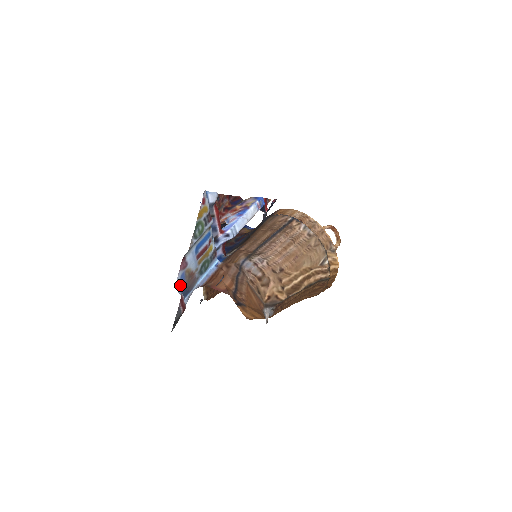
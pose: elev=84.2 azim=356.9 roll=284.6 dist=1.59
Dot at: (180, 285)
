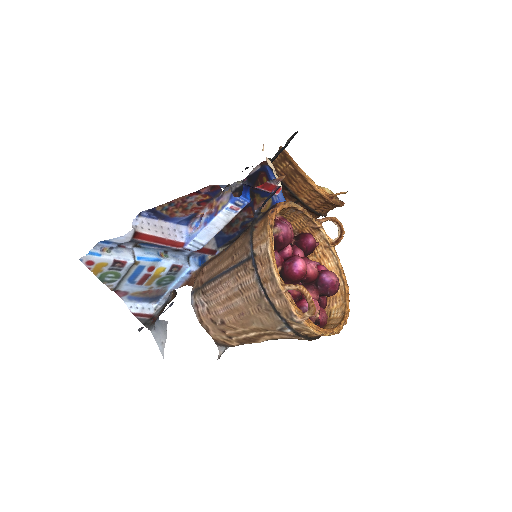
Dot at: (137, 300)
